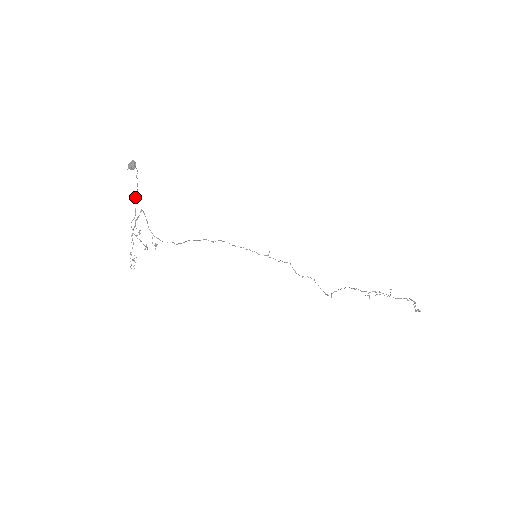
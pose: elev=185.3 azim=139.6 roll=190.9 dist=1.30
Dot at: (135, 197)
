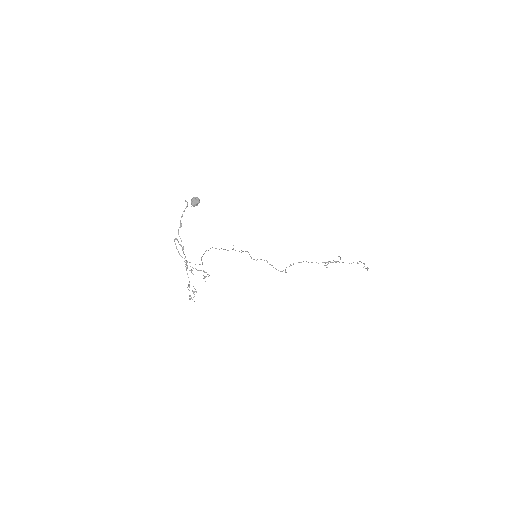
Dot at: (178, 229)
